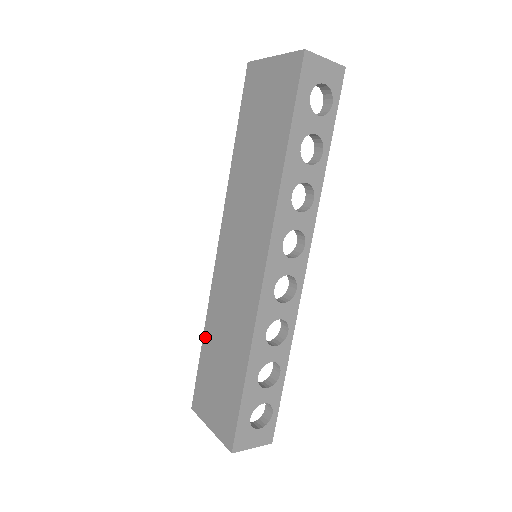
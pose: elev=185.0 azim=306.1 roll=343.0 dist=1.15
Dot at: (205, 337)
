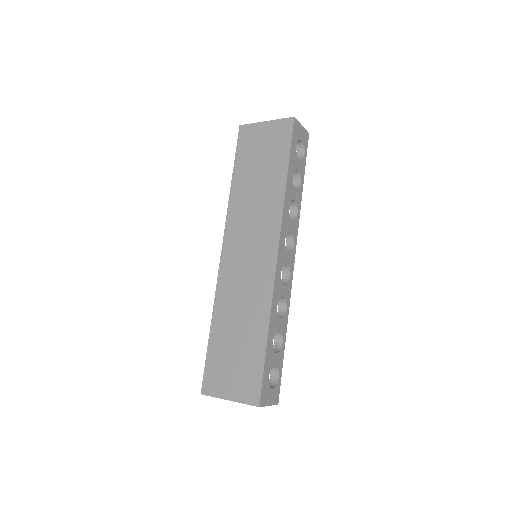
Dot at: (213, 327)
